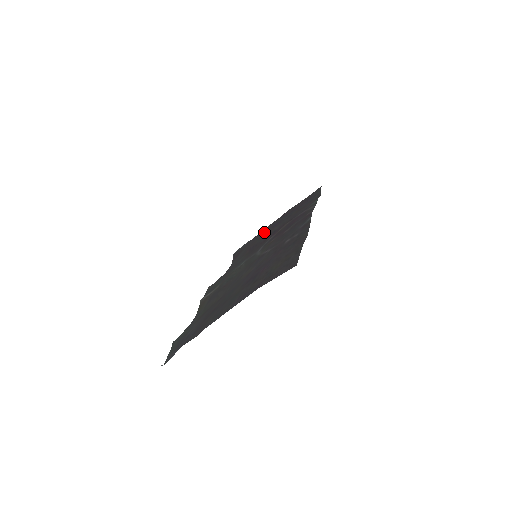
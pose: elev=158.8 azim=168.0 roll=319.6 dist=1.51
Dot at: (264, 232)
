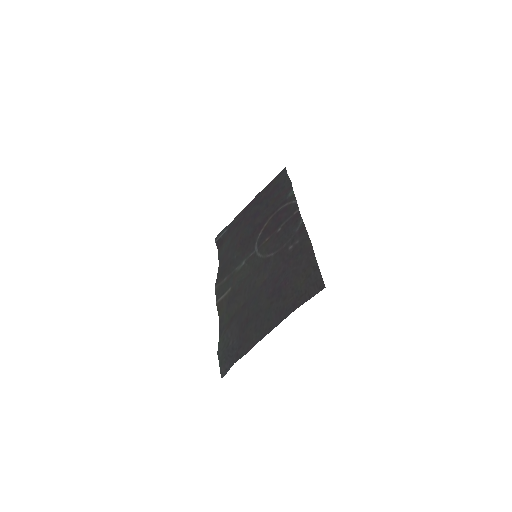
Dot at: (246, 223)
